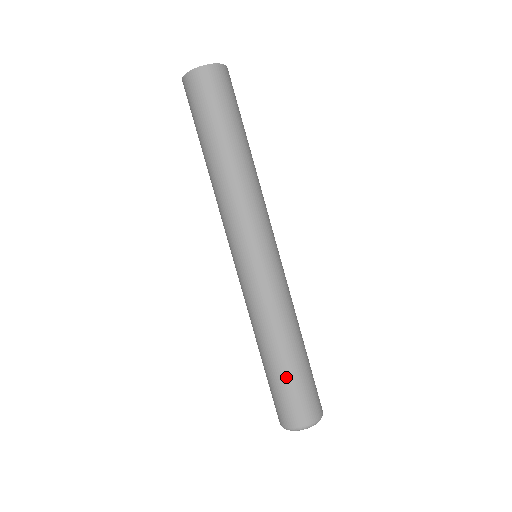
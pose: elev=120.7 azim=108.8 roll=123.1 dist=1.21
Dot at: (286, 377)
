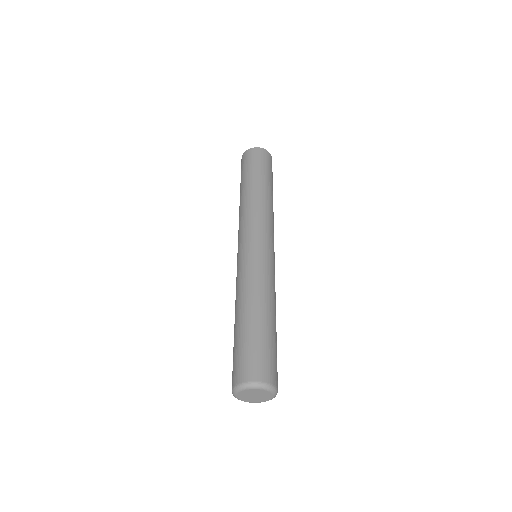
Dot at: (248, 333)
